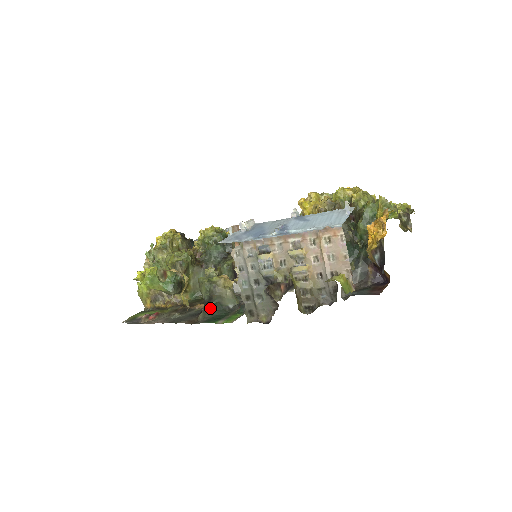
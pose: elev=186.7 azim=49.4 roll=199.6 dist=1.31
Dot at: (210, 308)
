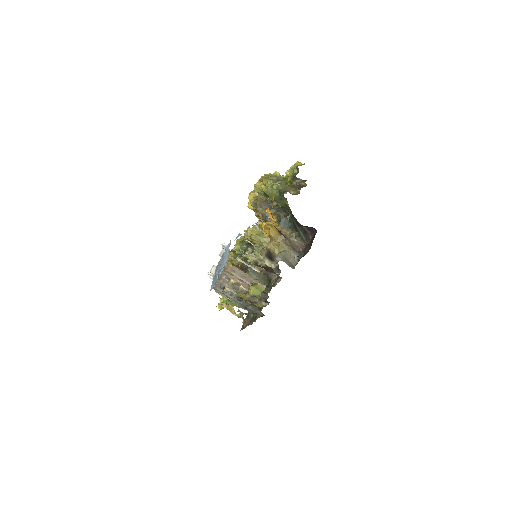
Dot at: occluded
